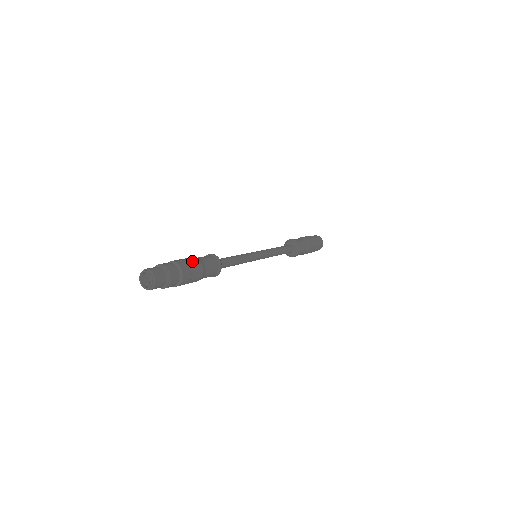
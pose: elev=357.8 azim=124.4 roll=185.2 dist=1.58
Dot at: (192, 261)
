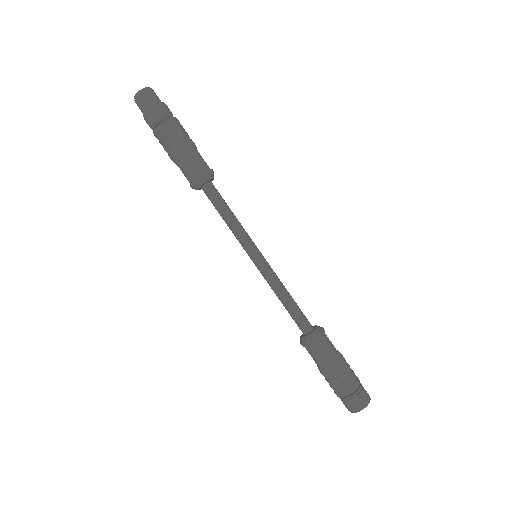
Dot at: occluded
